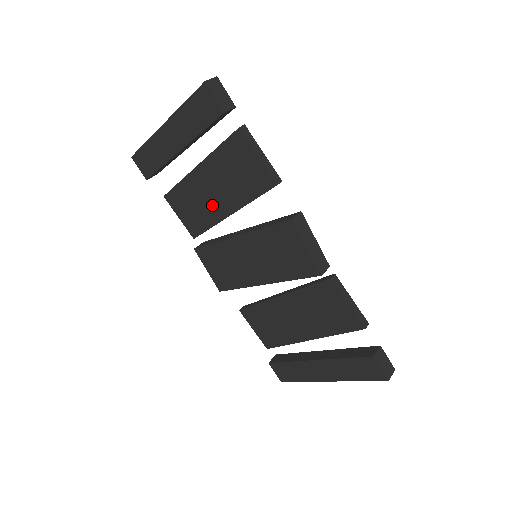
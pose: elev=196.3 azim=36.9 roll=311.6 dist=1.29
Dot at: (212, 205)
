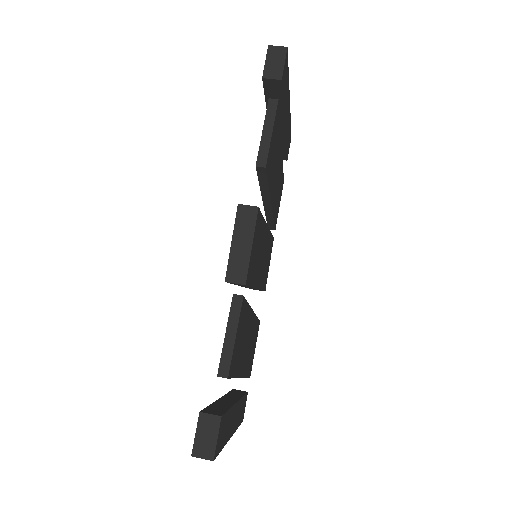
Dot at: occluded
